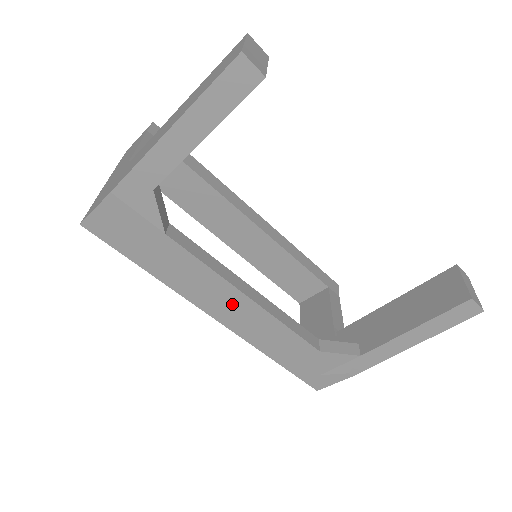
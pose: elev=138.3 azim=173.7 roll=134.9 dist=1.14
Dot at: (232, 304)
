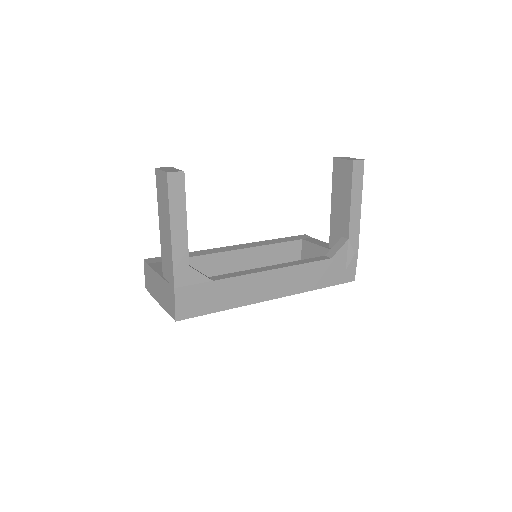
Dot at: (272, 282)
